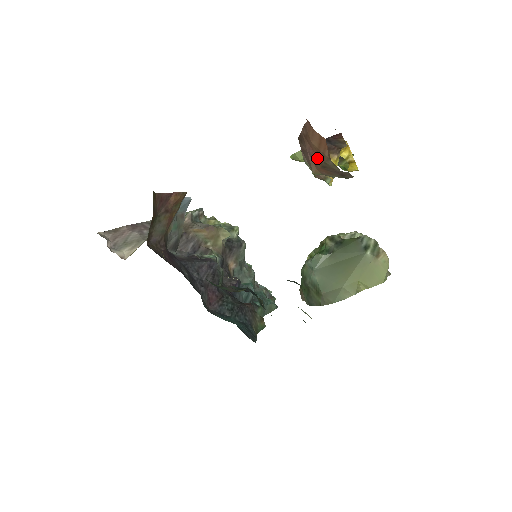
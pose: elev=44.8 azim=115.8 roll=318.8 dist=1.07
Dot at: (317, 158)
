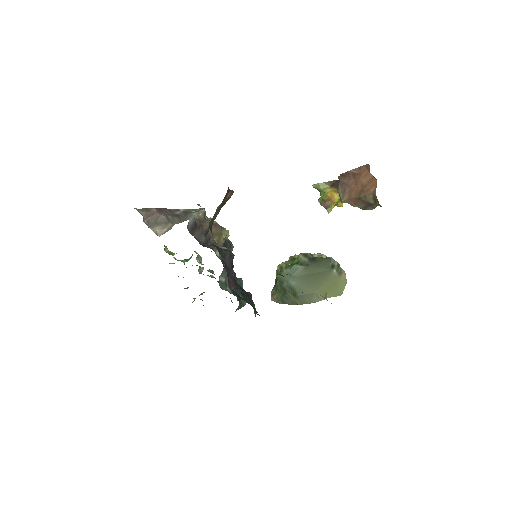
Dot at: (357, 191)
